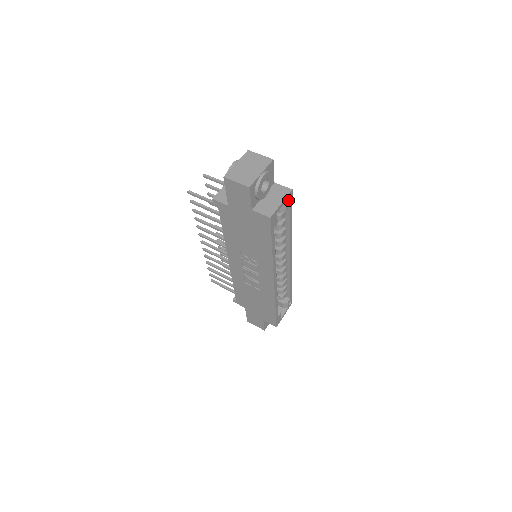
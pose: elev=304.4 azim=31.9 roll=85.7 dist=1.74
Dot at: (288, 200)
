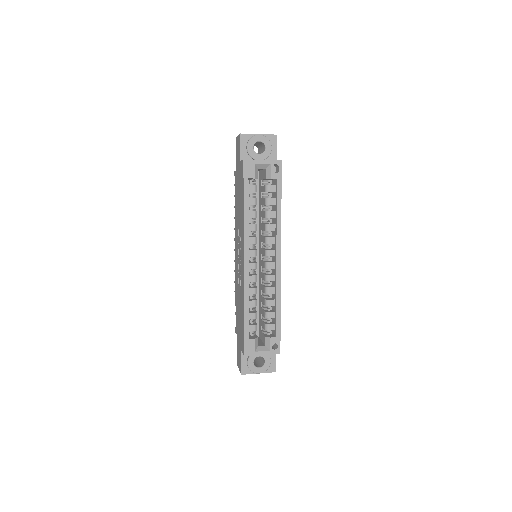
Dot at: (277, 172)
